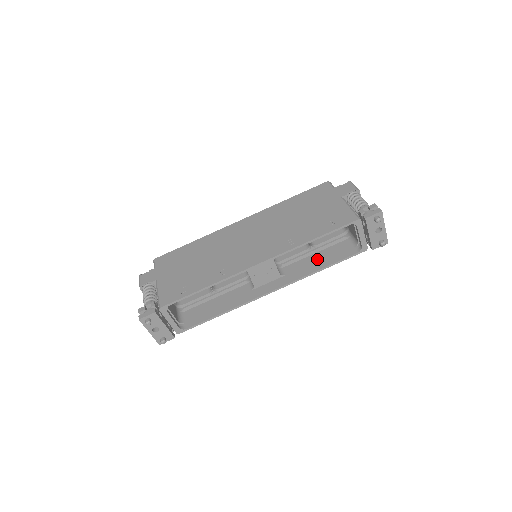
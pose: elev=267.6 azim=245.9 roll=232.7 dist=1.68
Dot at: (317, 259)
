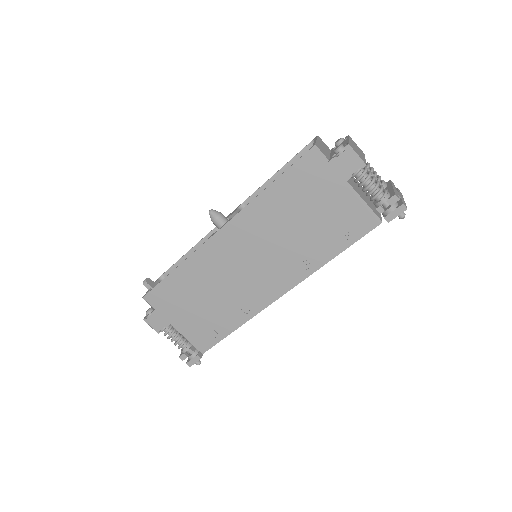
Dot at: occluded
